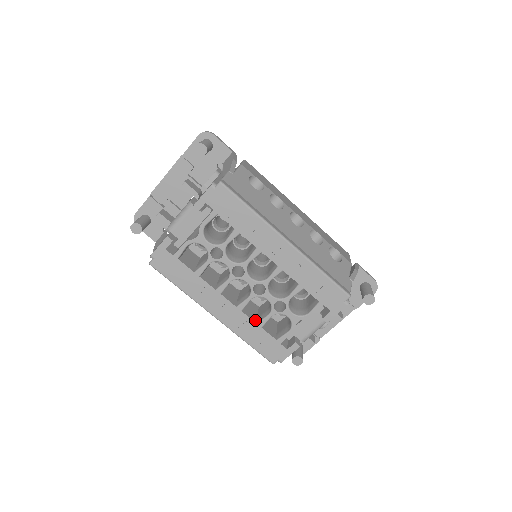
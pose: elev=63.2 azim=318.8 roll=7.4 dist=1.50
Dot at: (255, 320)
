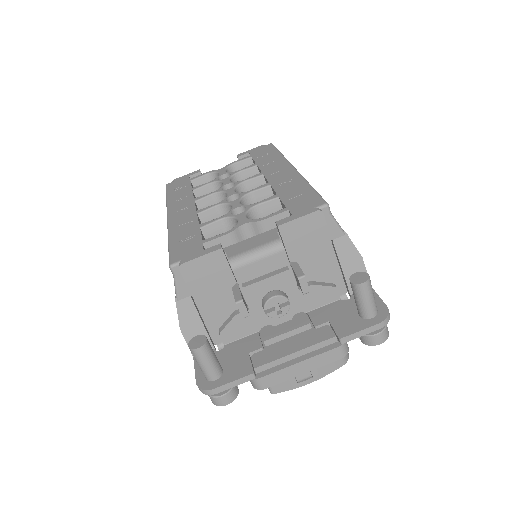
Dot at: occluded
